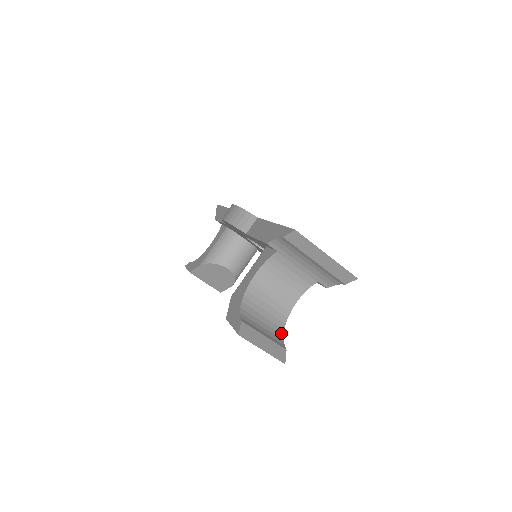
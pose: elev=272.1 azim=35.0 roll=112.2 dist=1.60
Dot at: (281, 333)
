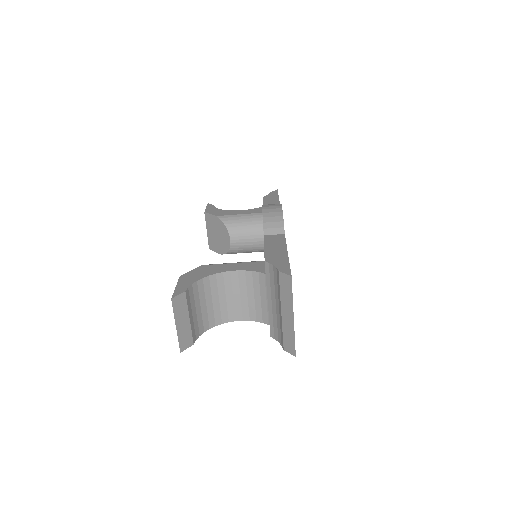
Dot at: (205, 329)
